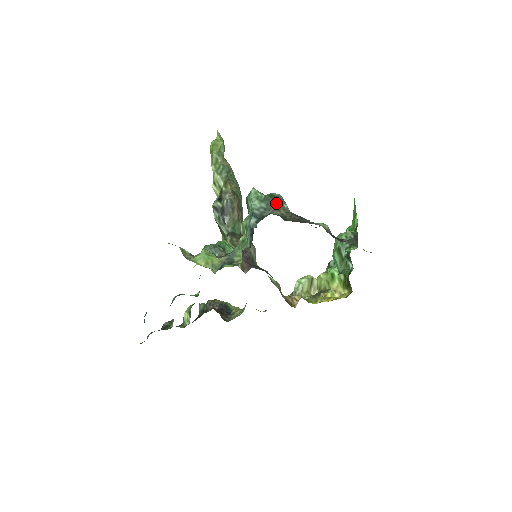
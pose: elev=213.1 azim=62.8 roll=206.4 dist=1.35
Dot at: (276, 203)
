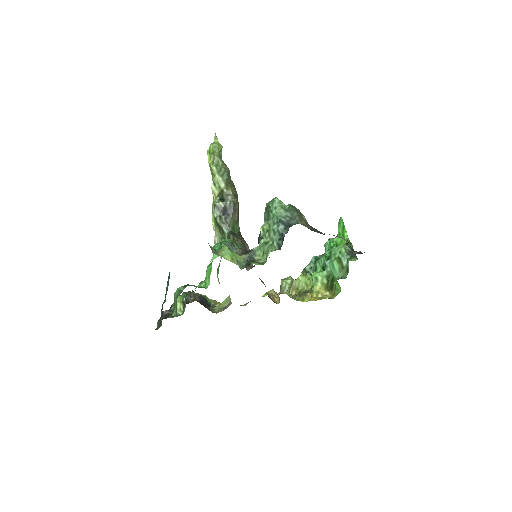
Dot at: (298, 214)
